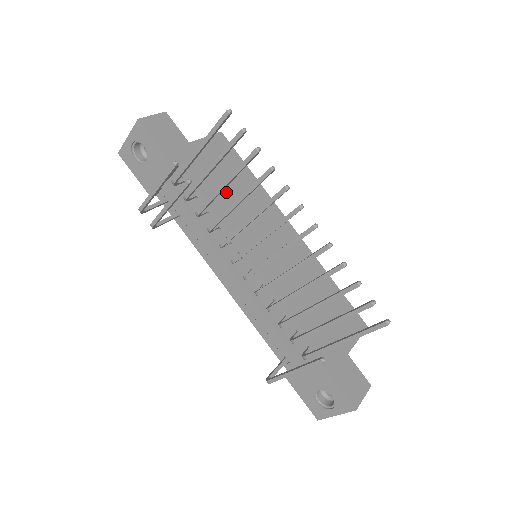
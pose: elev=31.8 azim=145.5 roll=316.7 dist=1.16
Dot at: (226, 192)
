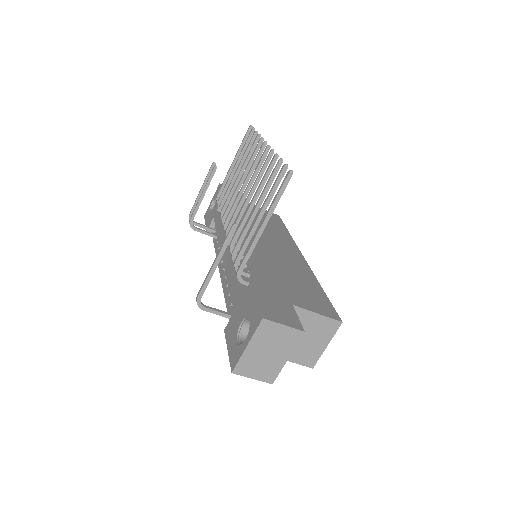
Dot at: (254, 218)
